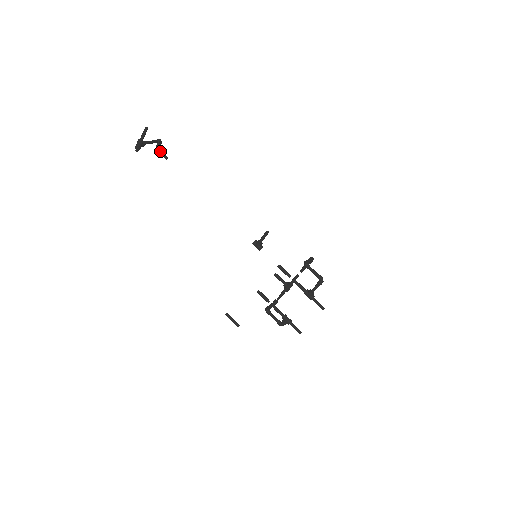
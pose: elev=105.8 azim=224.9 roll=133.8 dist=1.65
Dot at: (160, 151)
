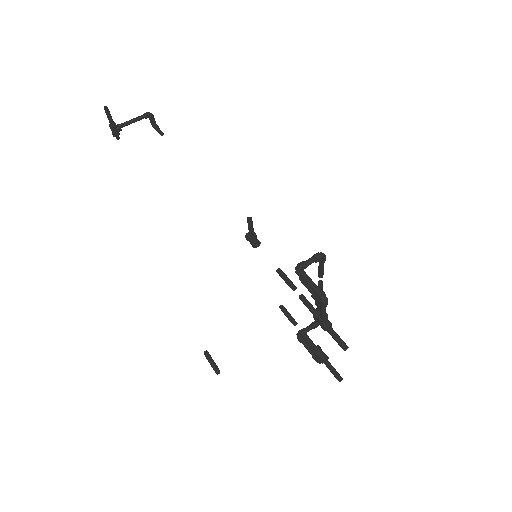
Dot at: (155, 127)
